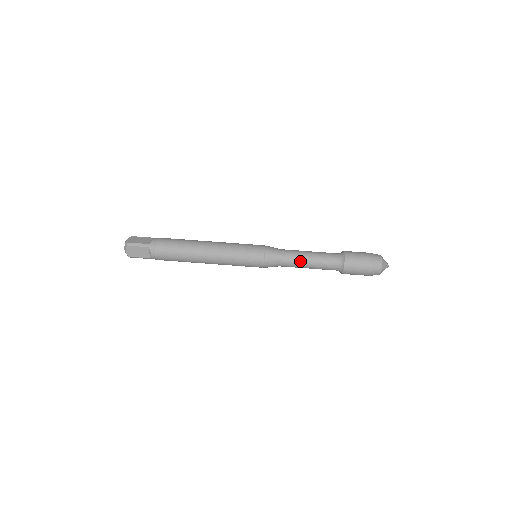
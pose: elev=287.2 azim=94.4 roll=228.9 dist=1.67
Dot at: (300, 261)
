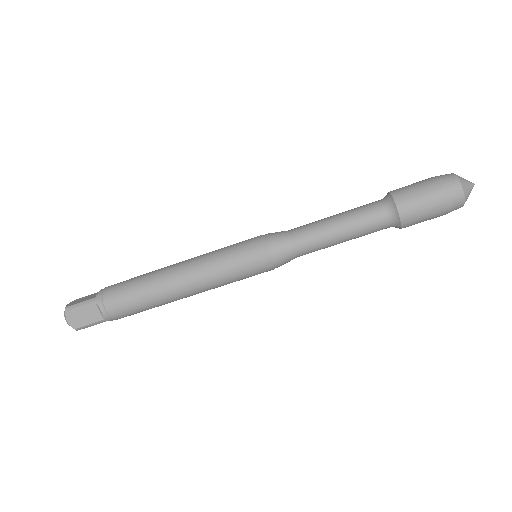
Dot at: occluded
